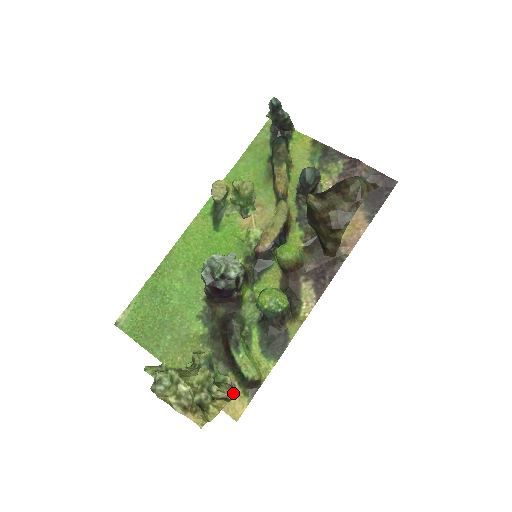
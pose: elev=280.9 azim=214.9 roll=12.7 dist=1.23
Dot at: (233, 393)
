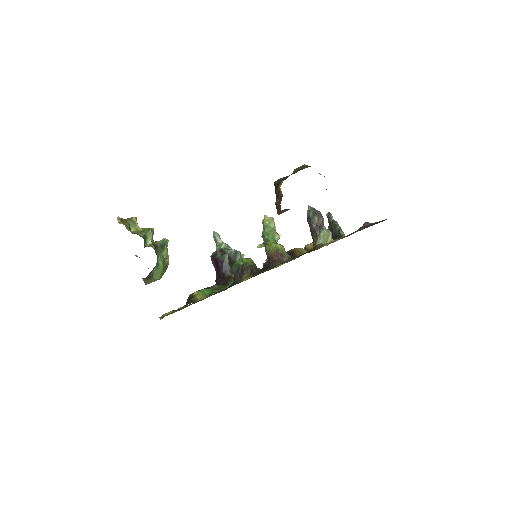
Dot at: occluded
